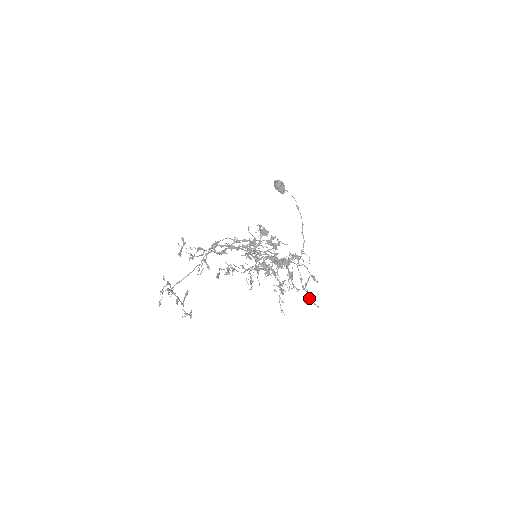
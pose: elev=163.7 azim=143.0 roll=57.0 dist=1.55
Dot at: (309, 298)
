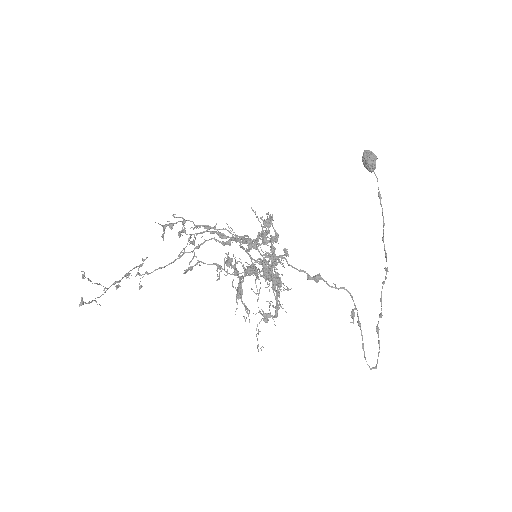
Dot at: occluded
